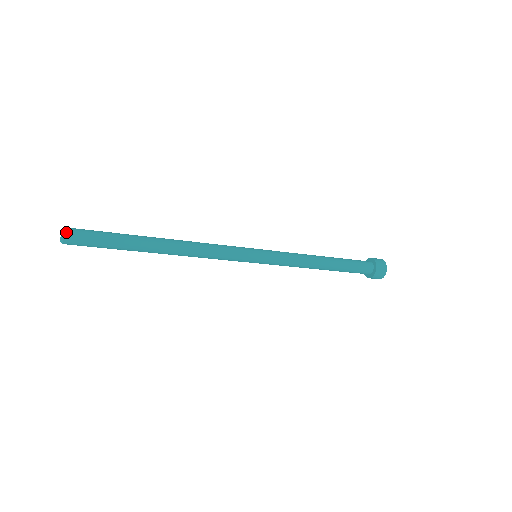
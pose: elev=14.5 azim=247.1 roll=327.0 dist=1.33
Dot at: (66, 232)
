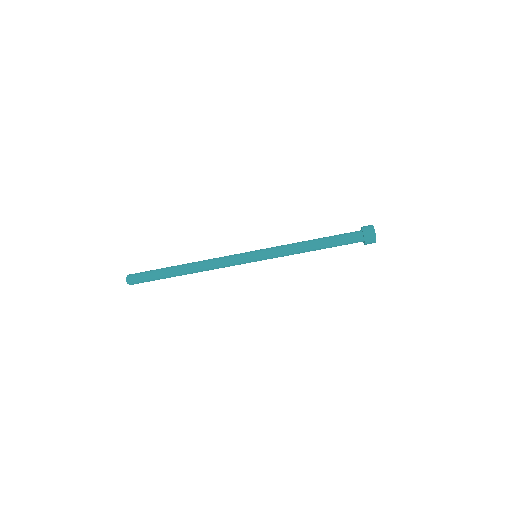
Dot at: (128, 278)
